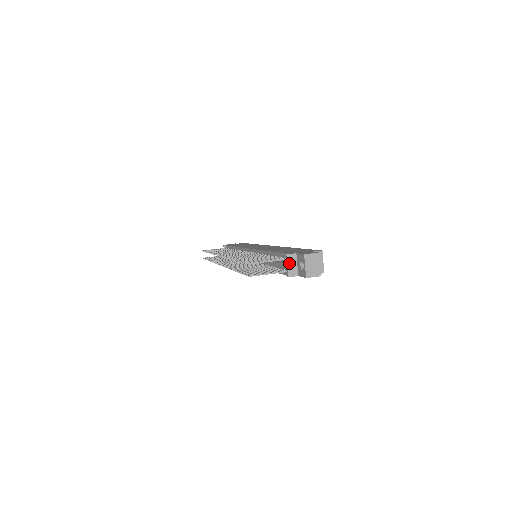
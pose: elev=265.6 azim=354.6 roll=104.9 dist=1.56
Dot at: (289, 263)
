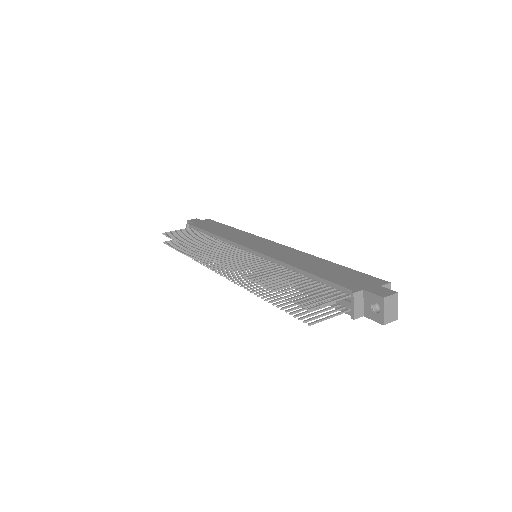
Dot at: (355, 303)
